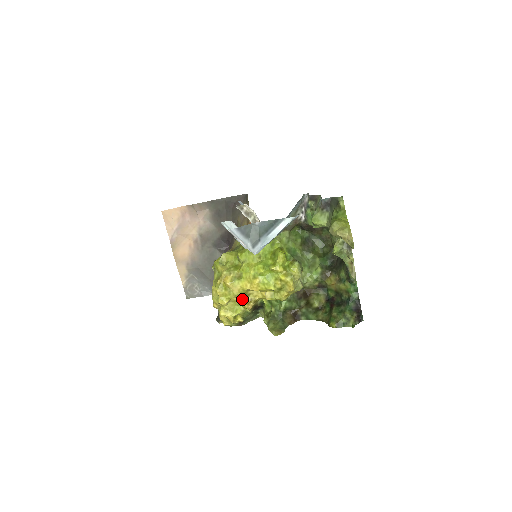
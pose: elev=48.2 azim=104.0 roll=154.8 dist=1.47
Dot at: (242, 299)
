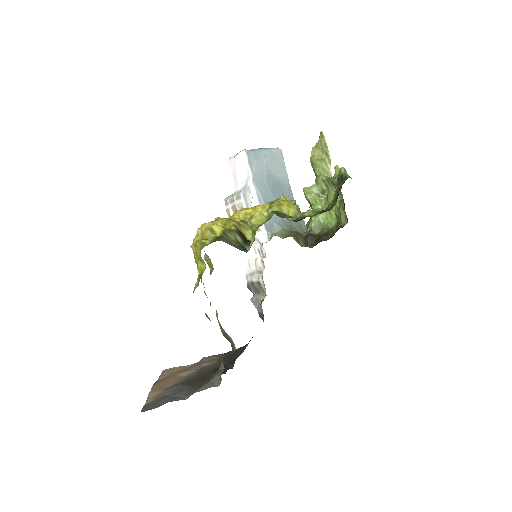
Dot at: occluded
